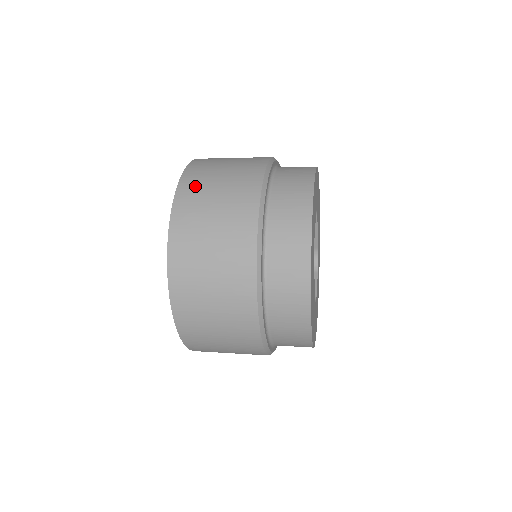
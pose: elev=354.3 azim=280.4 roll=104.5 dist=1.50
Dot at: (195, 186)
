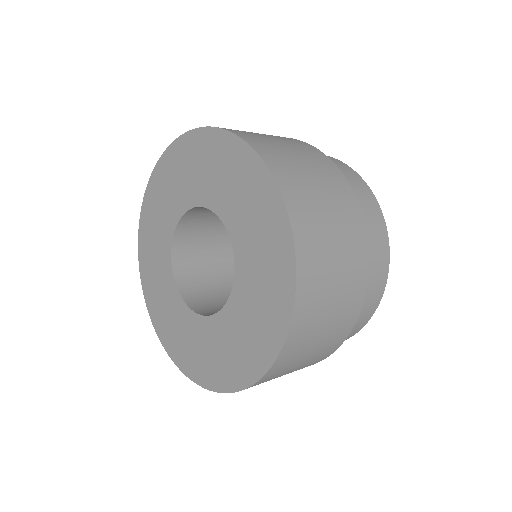
Dot at: (309, 319)
